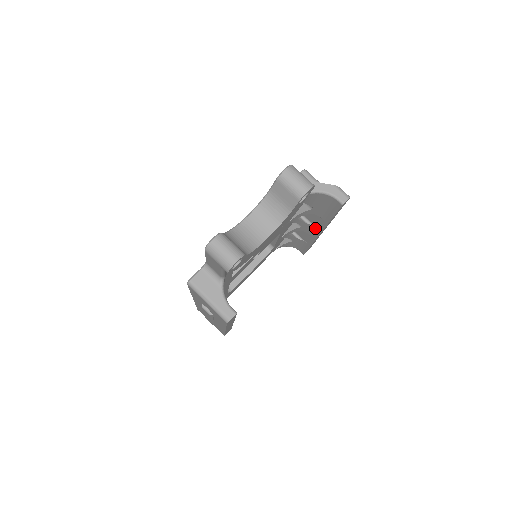
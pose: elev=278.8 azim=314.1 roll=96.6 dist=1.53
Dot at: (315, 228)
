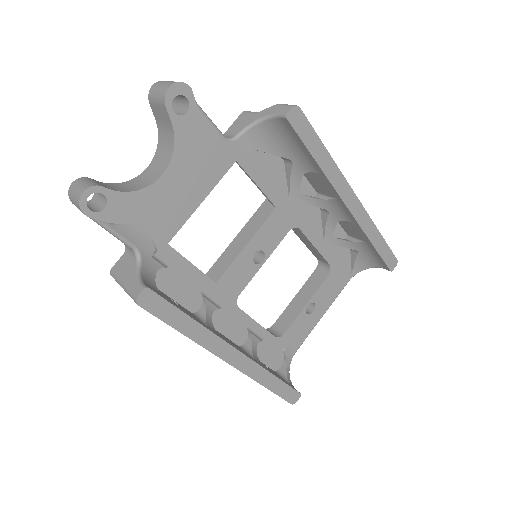
Dot at: (337, 201)
